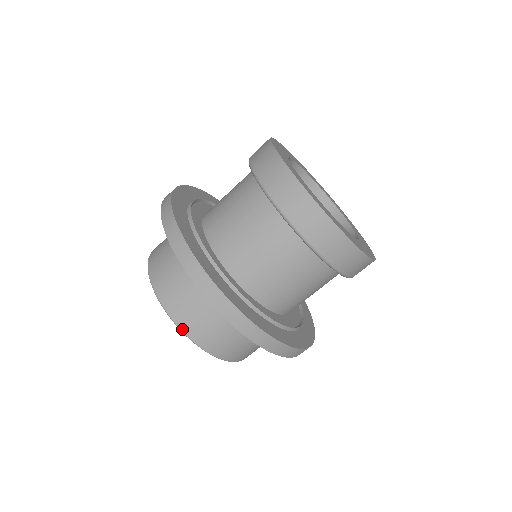
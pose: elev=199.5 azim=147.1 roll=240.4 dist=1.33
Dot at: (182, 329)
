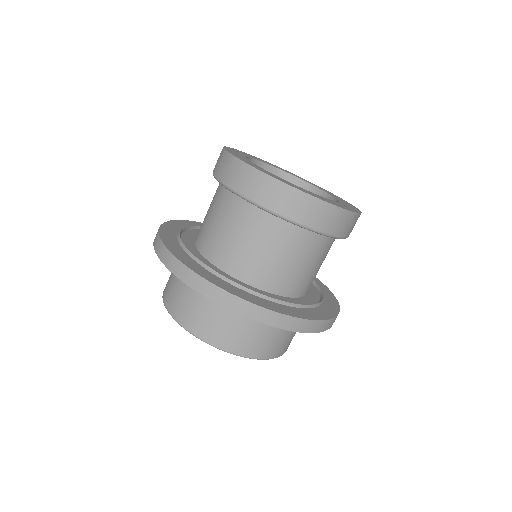
Dot at: (211, 343)
